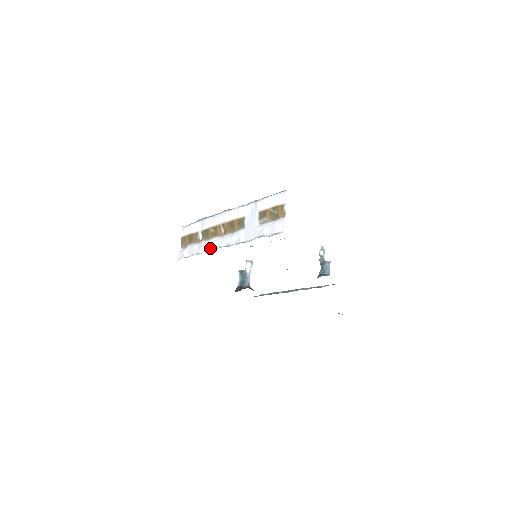
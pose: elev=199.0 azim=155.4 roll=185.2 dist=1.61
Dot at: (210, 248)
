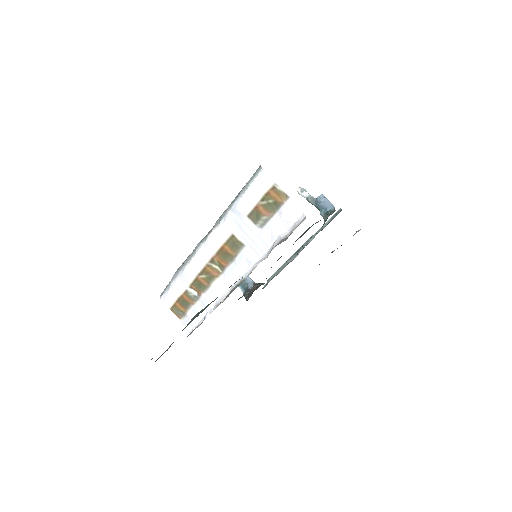
Dot at: (220, 296)
